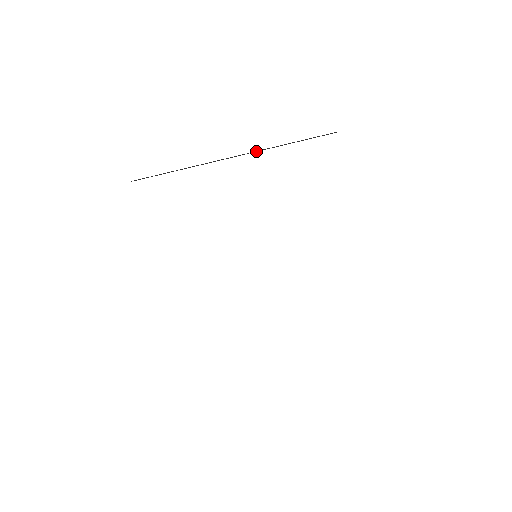
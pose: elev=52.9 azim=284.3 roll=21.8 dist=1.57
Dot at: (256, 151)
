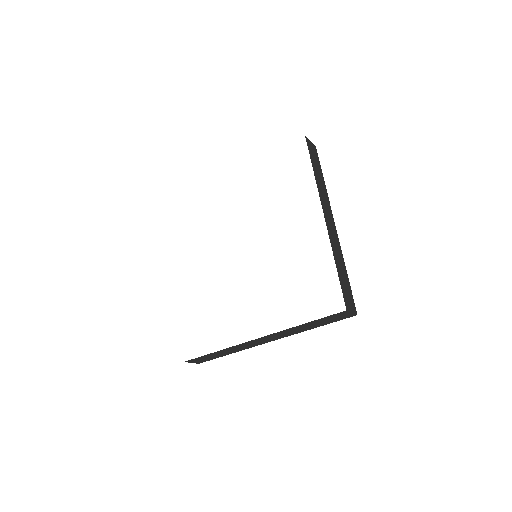
Dot at: occluded
